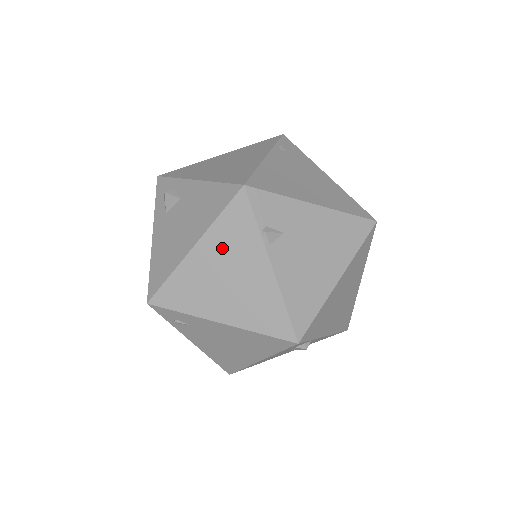
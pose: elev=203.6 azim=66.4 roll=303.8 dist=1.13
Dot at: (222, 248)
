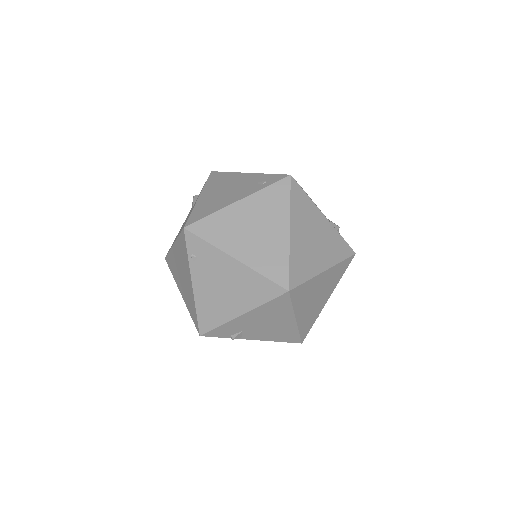
Dot at: occluded
